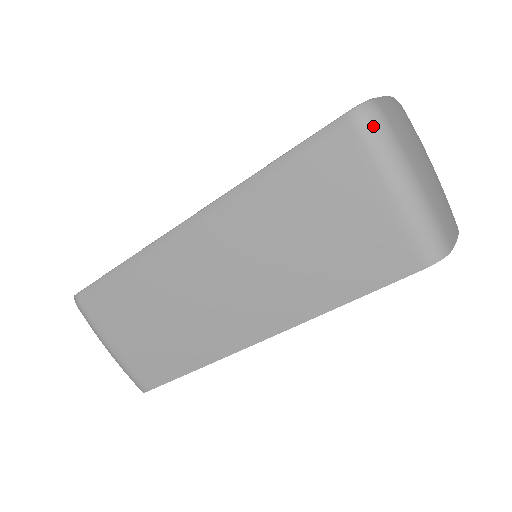
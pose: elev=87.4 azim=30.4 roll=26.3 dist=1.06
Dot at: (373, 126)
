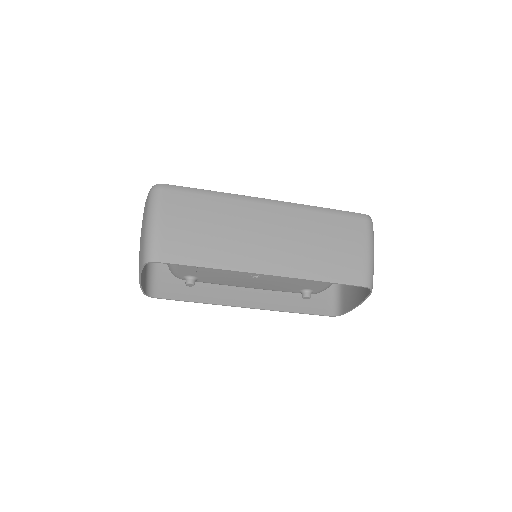
Dot at: (371, 225)
